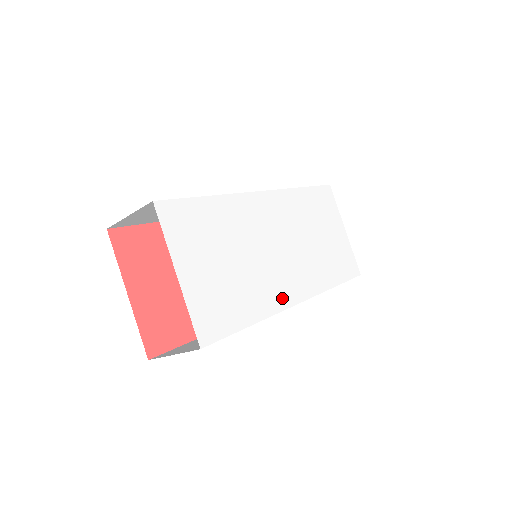
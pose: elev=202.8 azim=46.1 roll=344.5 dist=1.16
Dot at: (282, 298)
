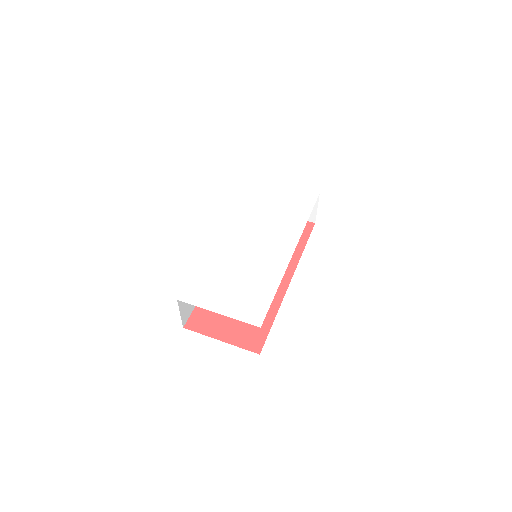
Dot at: (281, 261)
